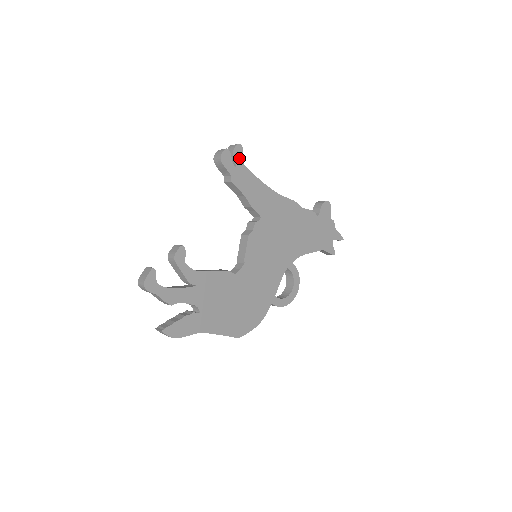
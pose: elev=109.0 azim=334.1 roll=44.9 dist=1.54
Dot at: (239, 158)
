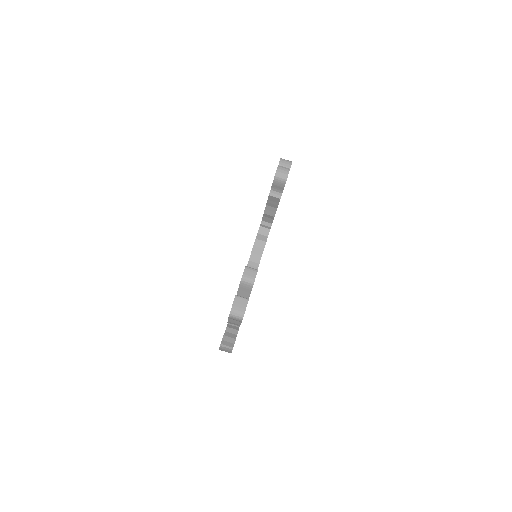
Dot at: occluded
